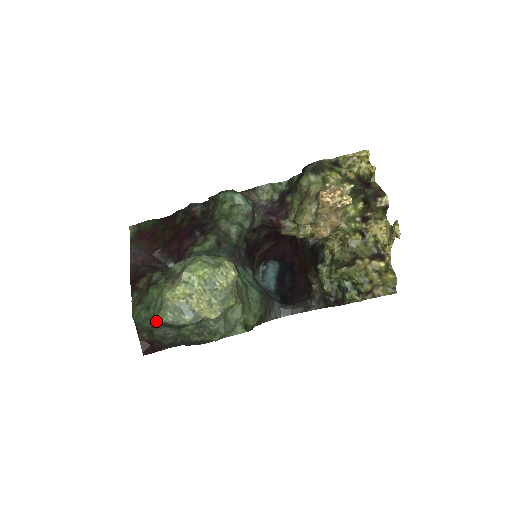
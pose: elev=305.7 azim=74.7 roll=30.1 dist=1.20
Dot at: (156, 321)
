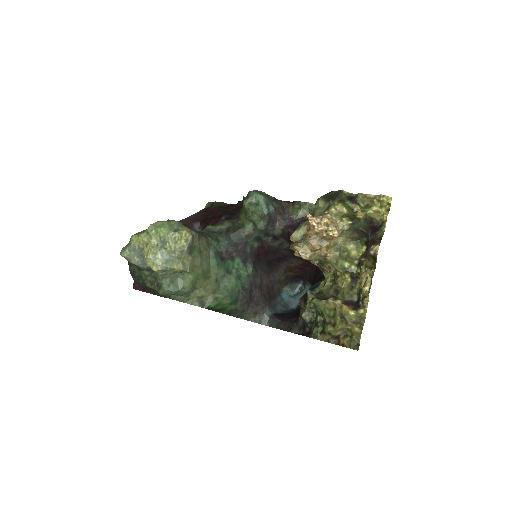
Dot at: occluded
